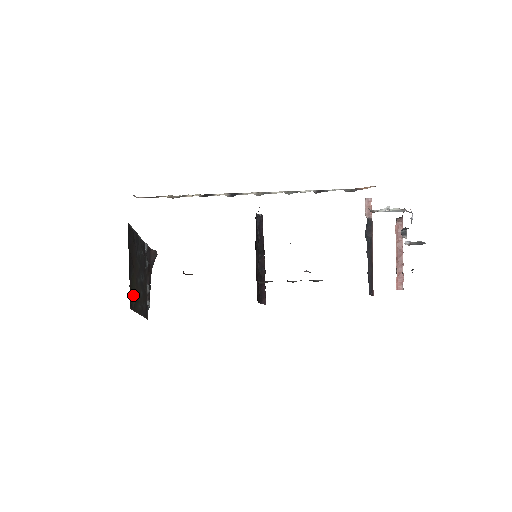
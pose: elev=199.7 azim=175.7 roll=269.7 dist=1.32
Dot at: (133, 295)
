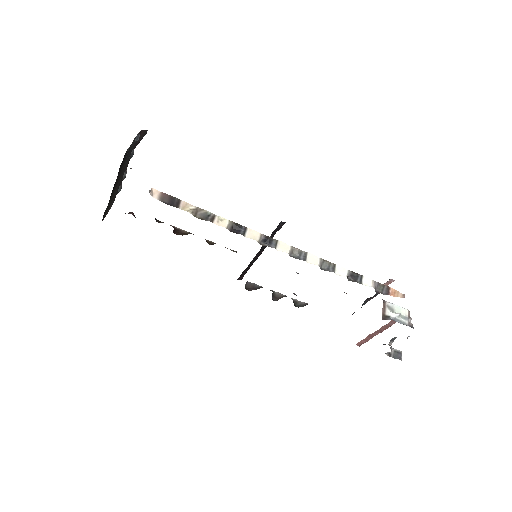
Dot at: (107, 206)
